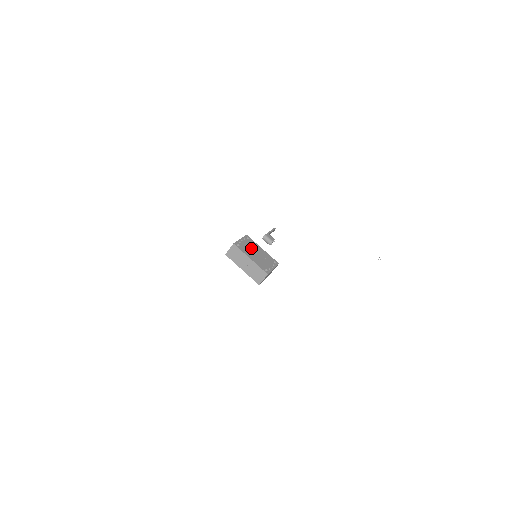
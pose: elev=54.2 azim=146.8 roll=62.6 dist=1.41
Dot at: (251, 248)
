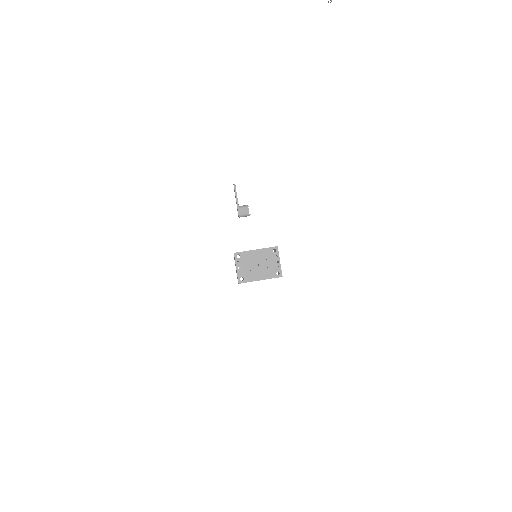
Dot at: (250, 265)
